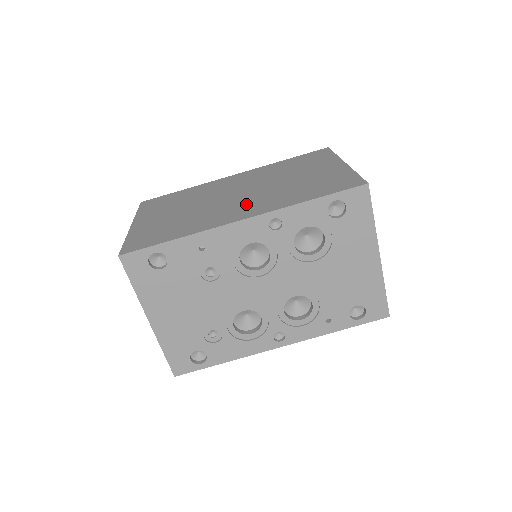
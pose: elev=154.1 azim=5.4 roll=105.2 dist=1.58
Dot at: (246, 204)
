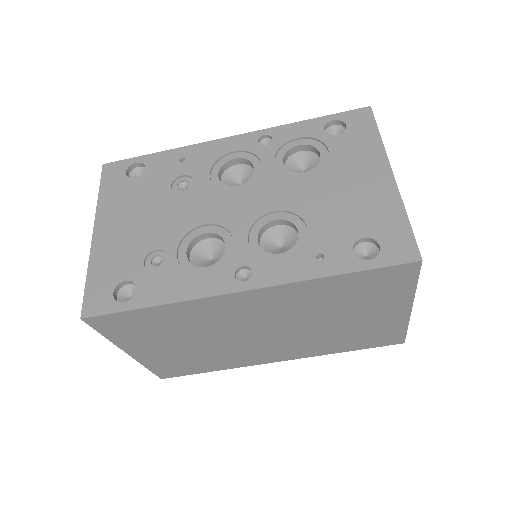
Dot at: occluded
